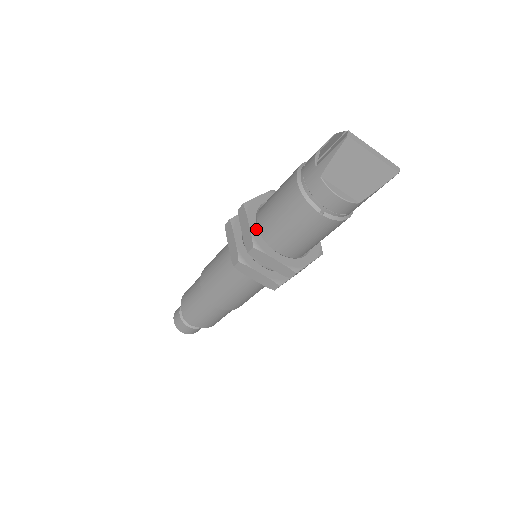
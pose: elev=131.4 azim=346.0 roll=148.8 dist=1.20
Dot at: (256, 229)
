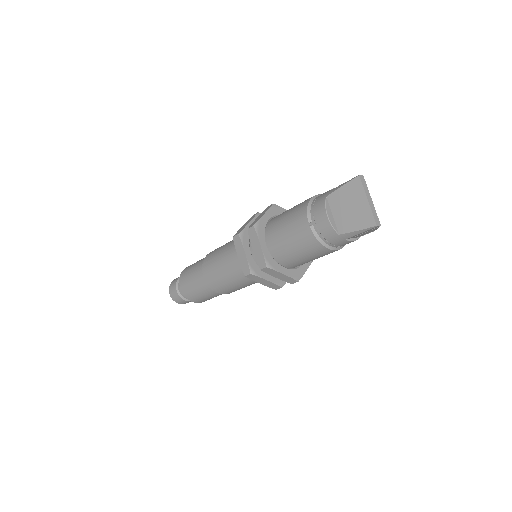
Dot at: (266, 220)
